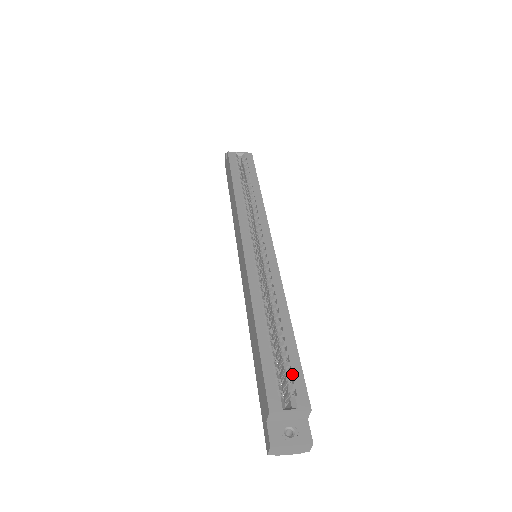
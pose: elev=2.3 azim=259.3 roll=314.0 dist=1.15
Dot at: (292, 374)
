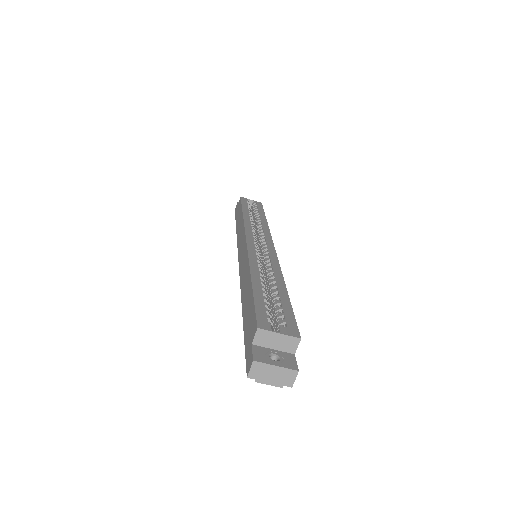
Dot at: (284, 314)
